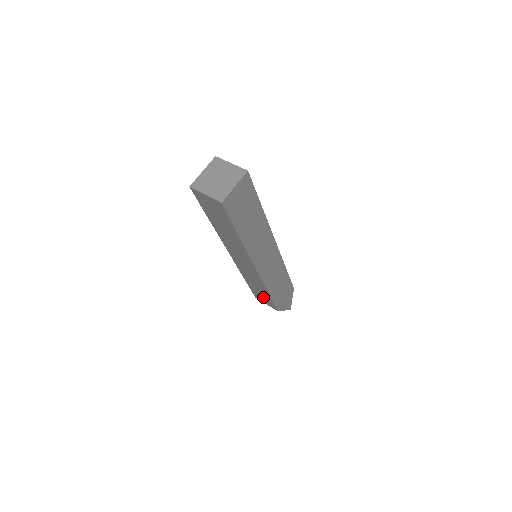
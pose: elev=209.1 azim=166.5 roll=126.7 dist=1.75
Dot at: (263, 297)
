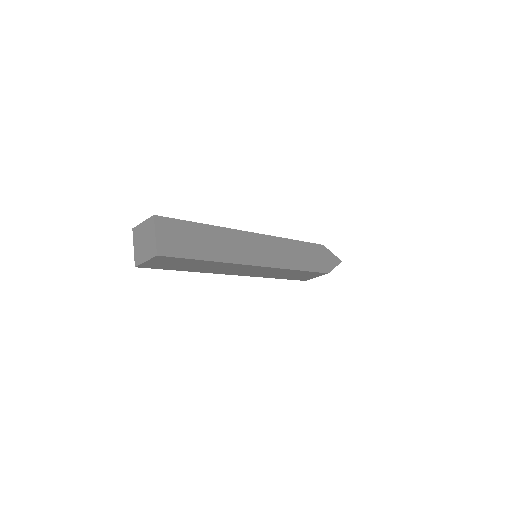
Dot at: (304, 276)
